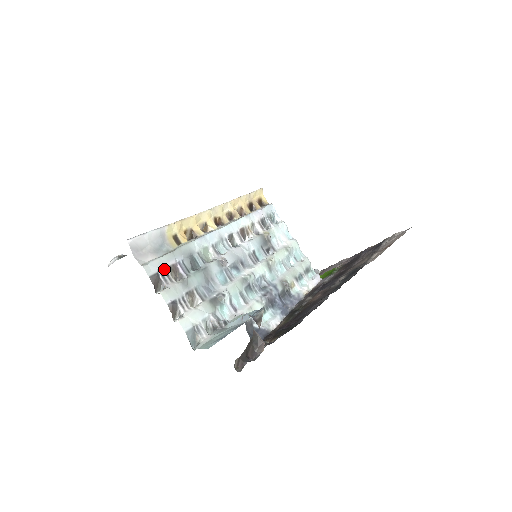
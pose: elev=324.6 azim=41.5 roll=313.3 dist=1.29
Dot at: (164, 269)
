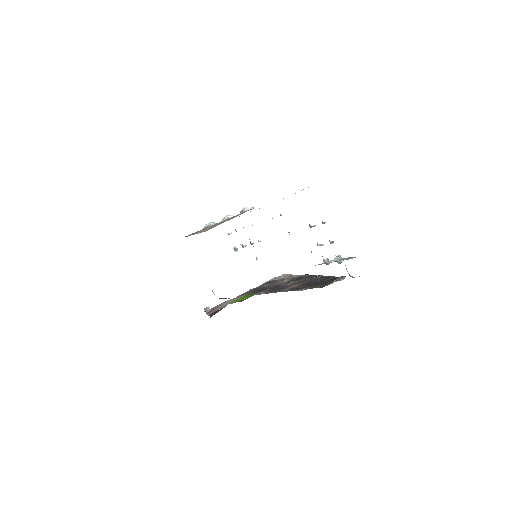
Dot at: occluded
